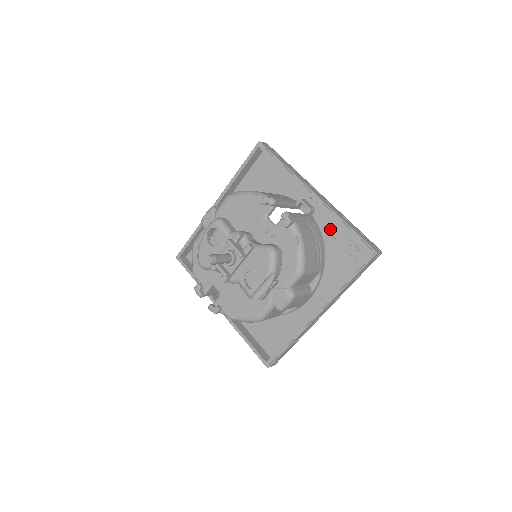
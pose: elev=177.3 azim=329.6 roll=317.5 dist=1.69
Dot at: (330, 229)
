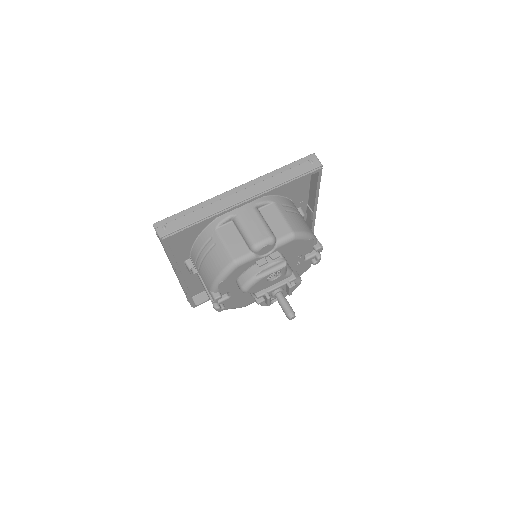
Dot at: occluded
